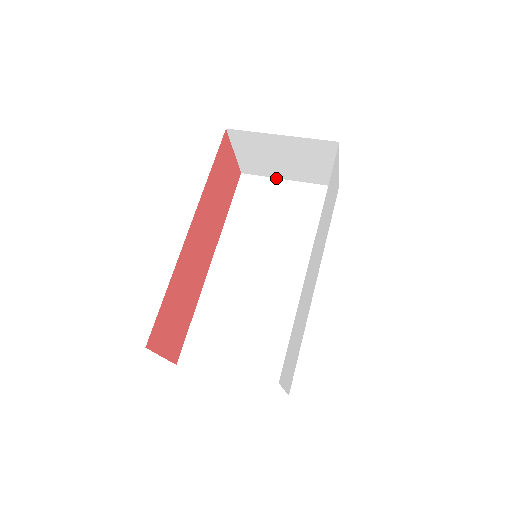
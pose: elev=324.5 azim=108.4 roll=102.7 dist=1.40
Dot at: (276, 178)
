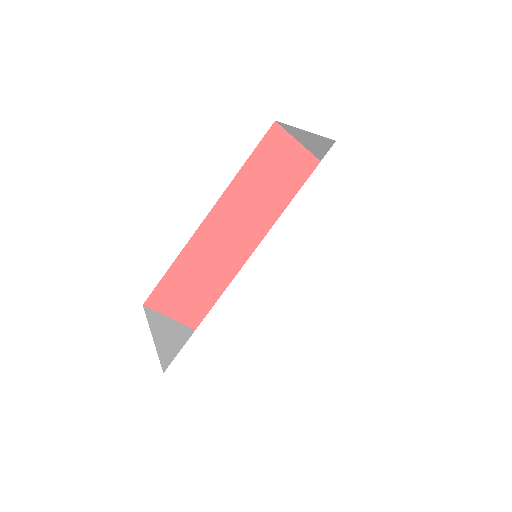
Dot at: occluded
